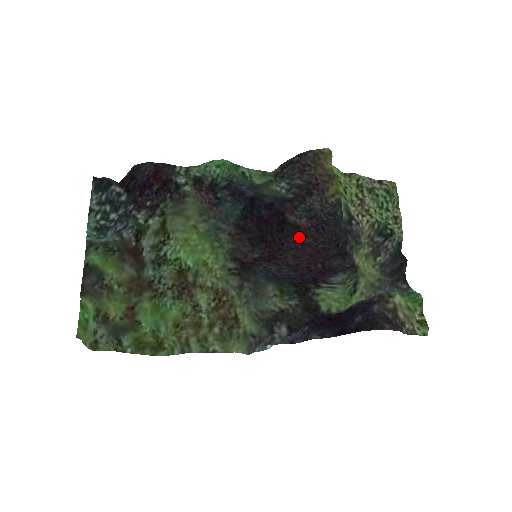
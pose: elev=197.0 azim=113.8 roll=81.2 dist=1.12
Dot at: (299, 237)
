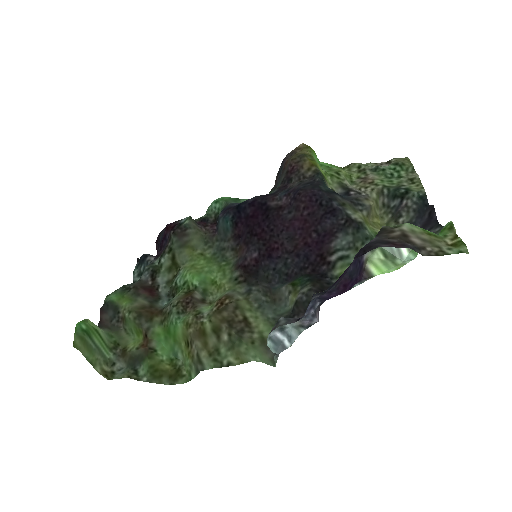
Dot at: (284, 216)
